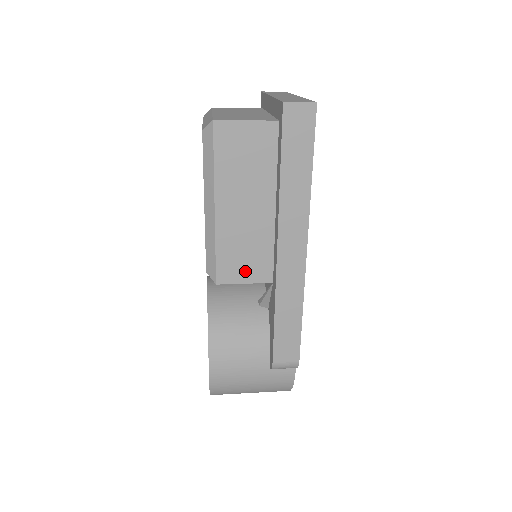
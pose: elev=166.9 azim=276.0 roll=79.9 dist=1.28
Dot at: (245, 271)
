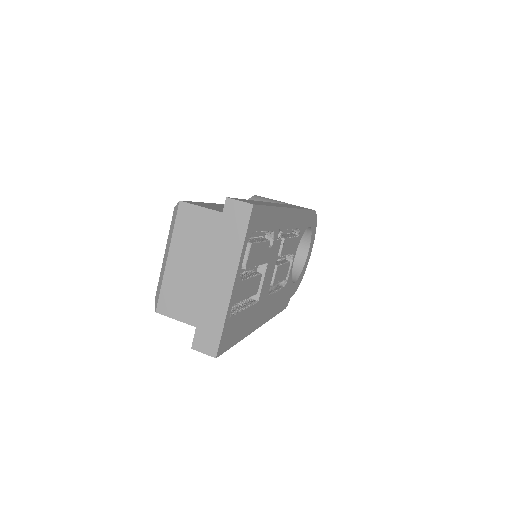
Dot at: occluded
